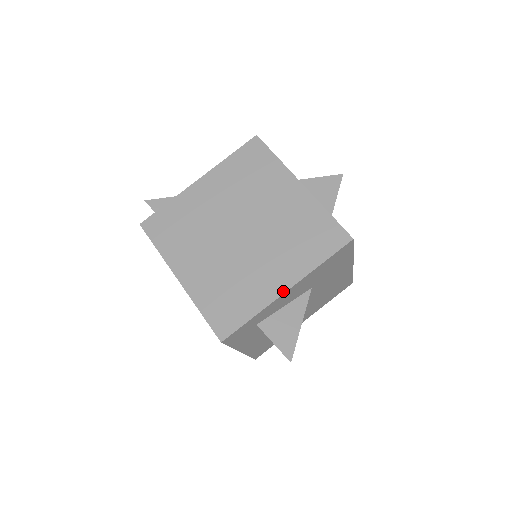
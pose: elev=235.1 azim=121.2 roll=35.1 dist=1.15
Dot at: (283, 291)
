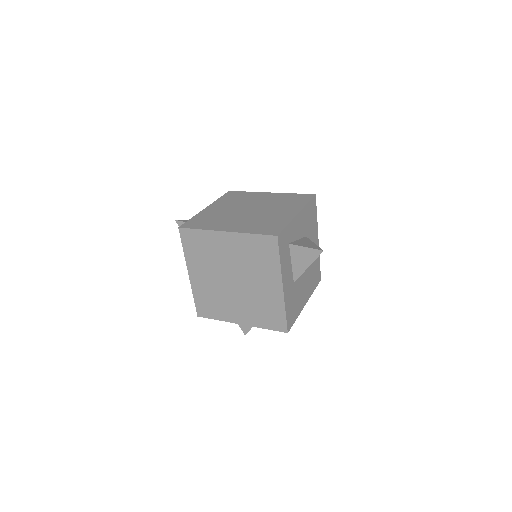
Dot at: (296, 214)
